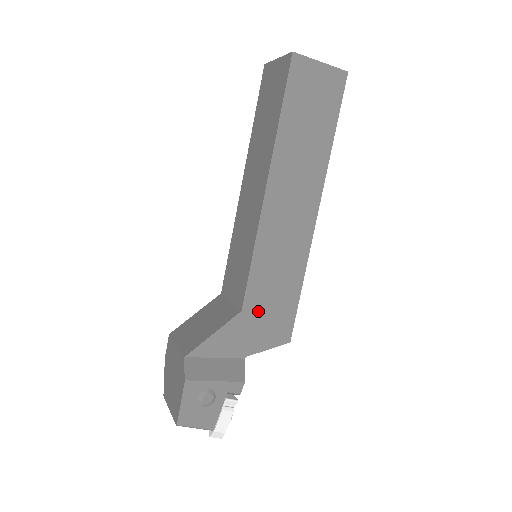
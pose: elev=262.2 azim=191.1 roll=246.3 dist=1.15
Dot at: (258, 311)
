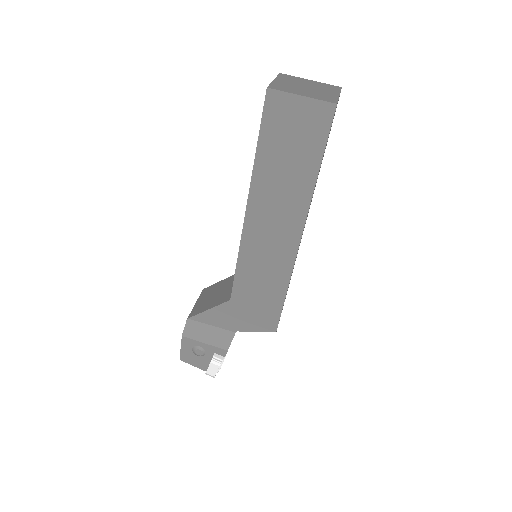
Dot at: (245, 303)
